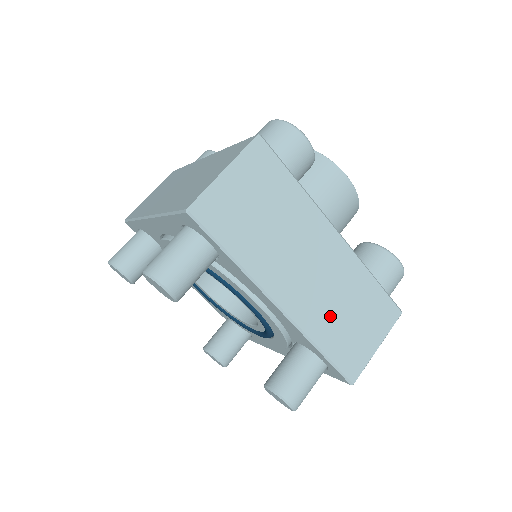
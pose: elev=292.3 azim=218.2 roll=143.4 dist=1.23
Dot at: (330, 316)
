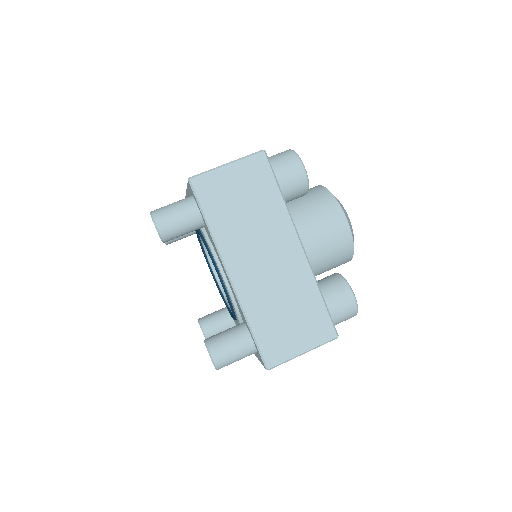
Dot at: (269, 304)
